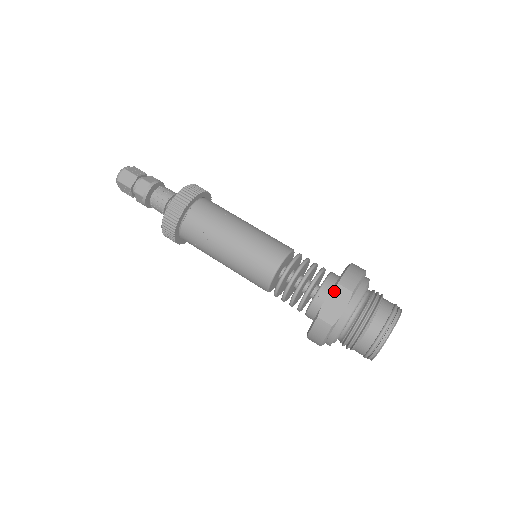
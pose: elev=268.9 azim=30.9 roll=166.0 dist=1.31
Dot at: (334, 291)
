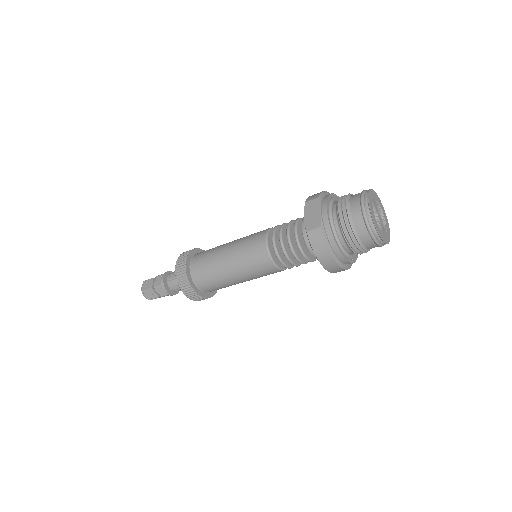
Dot at: (306, 208)
